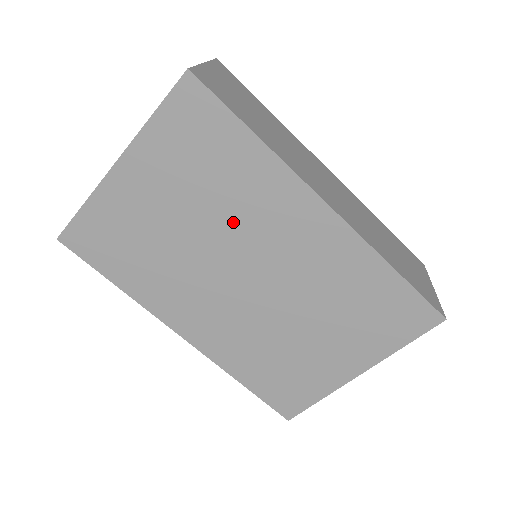
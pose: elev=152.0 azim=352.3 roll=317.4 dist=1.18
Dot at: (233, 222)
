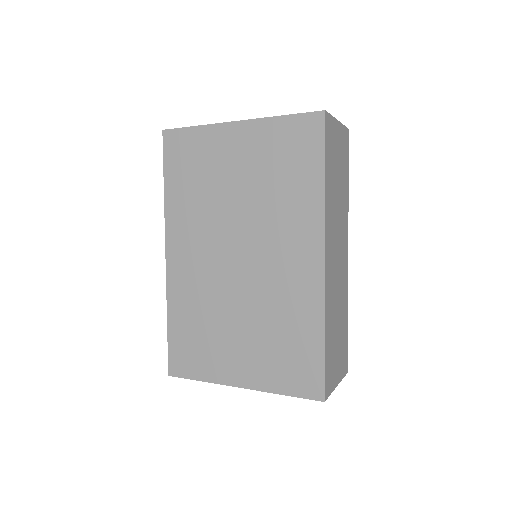
Dot at: (264, 216)
